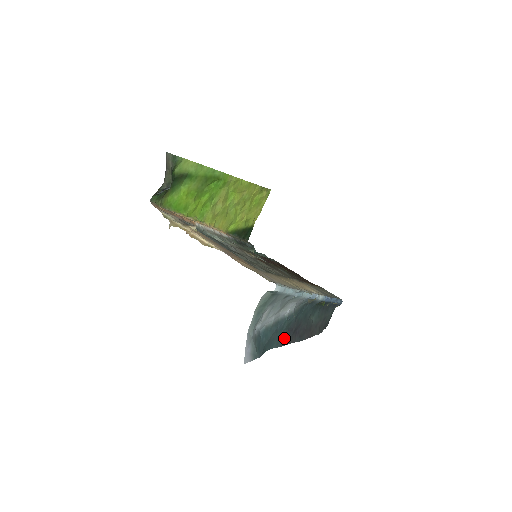
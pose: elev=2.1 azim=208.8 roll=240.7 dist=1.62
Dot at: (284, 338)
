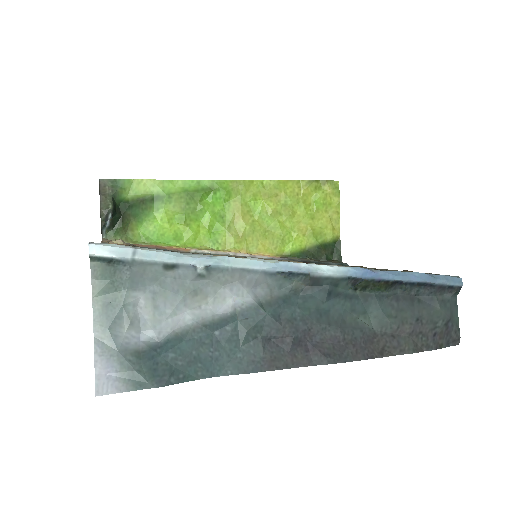
Dot at: (260, 356)
